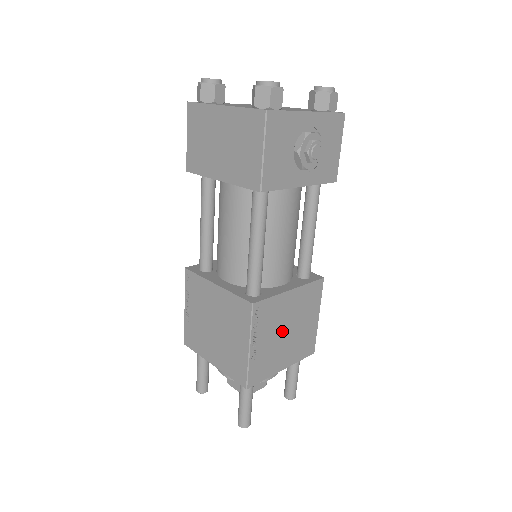
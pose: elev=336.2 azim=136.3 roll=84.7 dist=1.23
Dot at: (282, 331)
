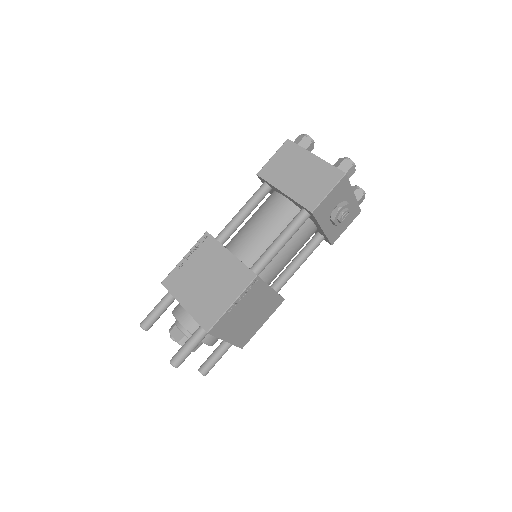
Dot at: (248, 312)
